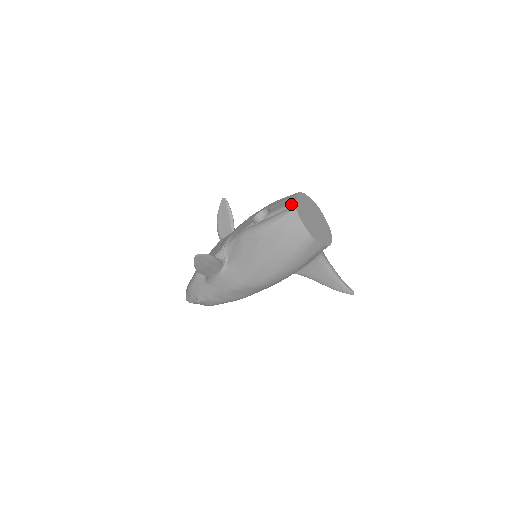
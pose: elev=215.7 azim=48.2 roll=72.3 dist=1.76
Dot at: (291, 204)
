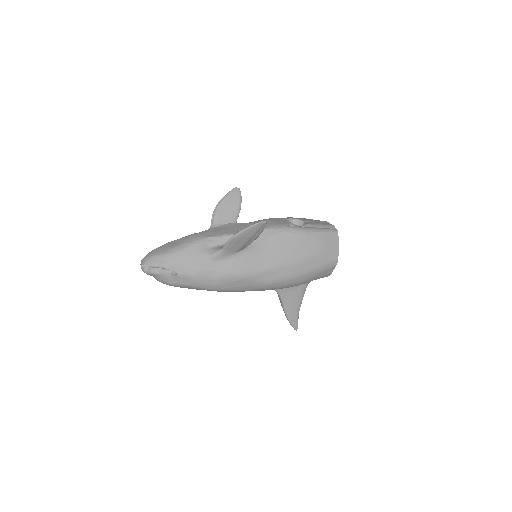
Dot at: (331, 226)
